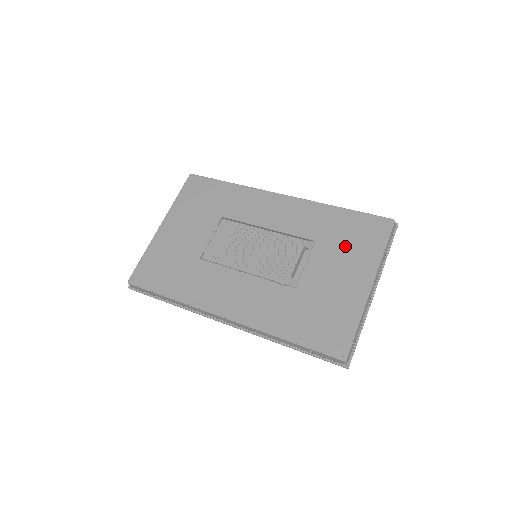
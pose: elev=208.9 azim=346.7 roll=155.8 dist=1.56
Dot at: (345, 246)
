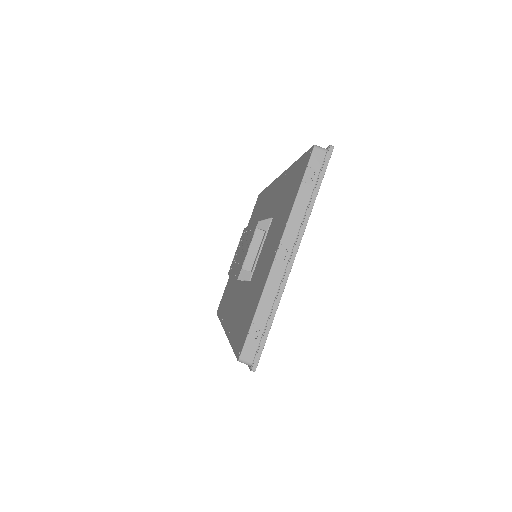
Dot at: (281, 210)
